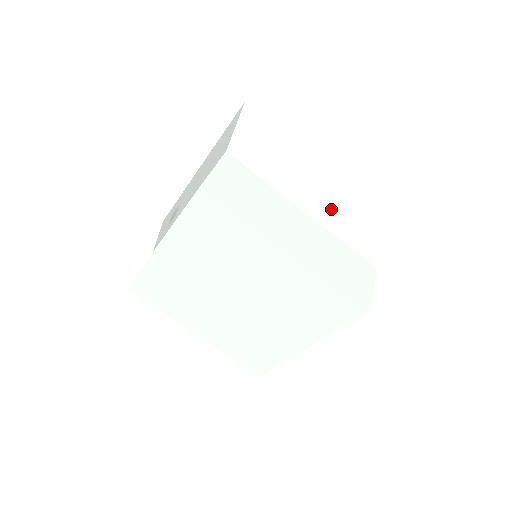
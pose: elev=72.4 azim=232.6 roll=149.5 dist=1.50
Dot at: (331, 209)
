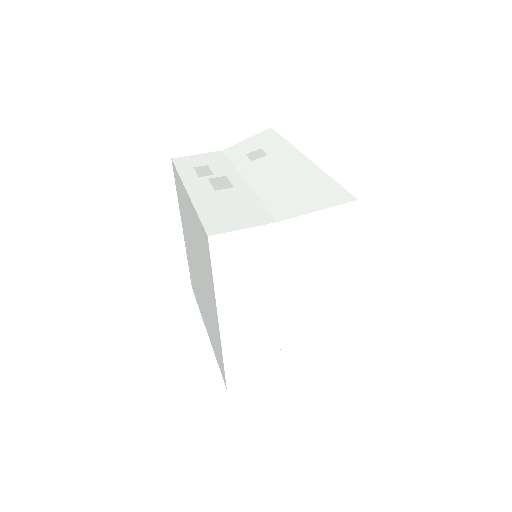
Dot at: (304, 323)
